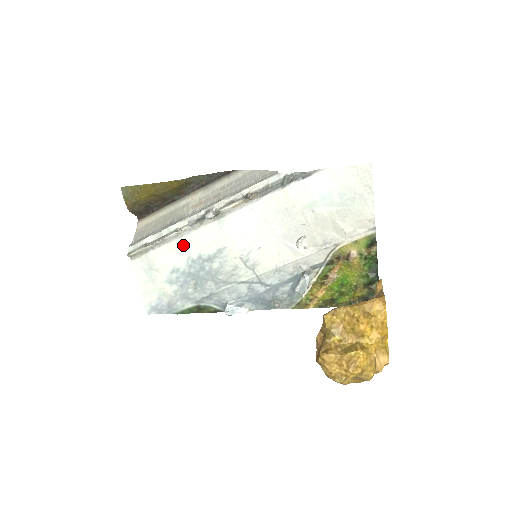
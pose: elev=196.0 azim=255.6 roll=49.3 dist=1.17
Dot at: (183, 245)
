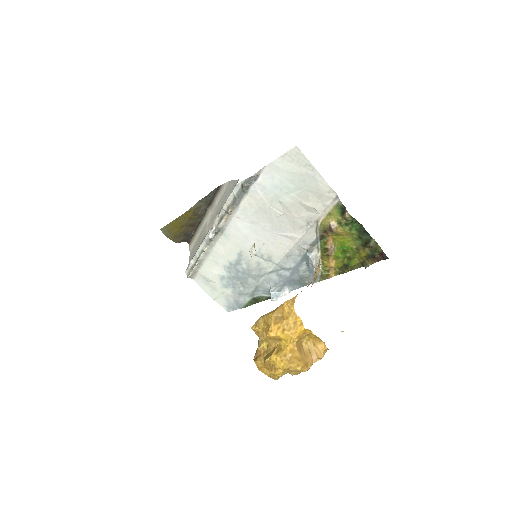
Dot at: (215, 259)
